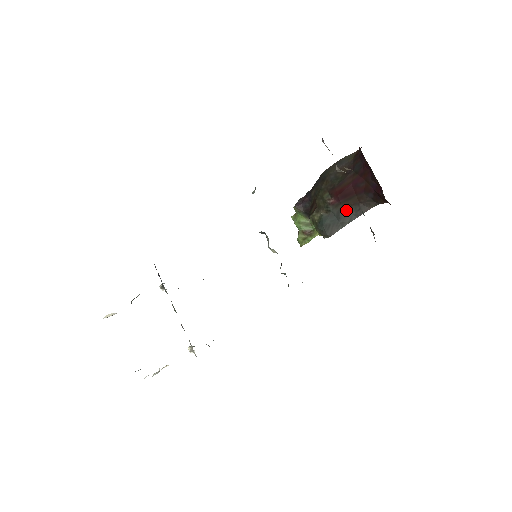
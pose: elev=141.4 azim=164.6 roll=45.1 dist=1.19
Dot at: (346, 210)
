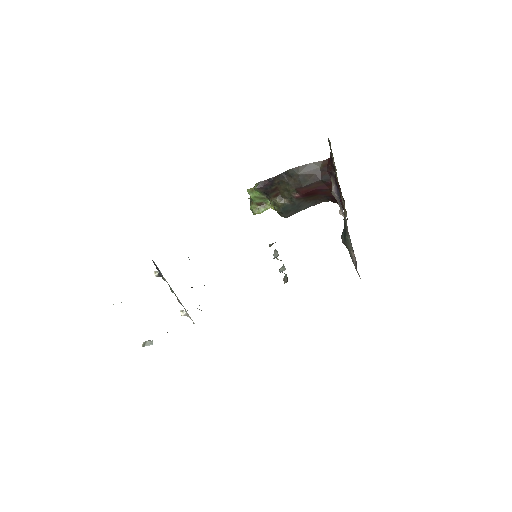
Dot at: (305, 202)
